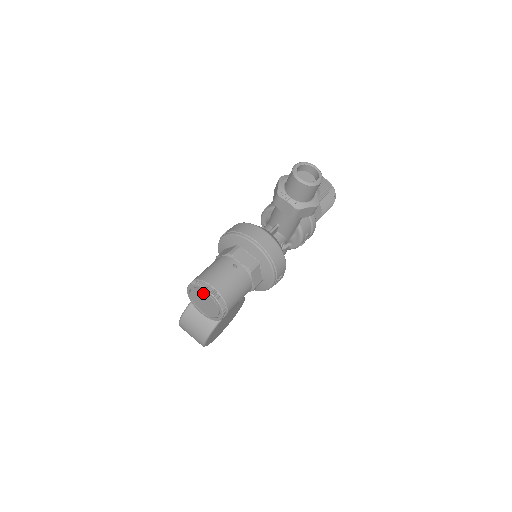
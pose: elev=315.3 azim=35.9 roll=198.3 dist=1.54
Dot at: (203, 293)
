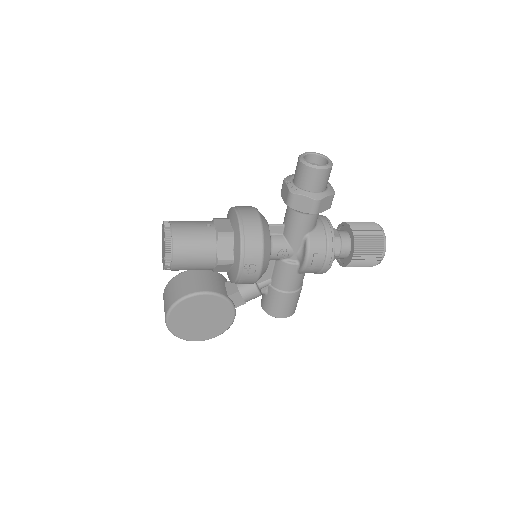
Dot at: (163, 231)
